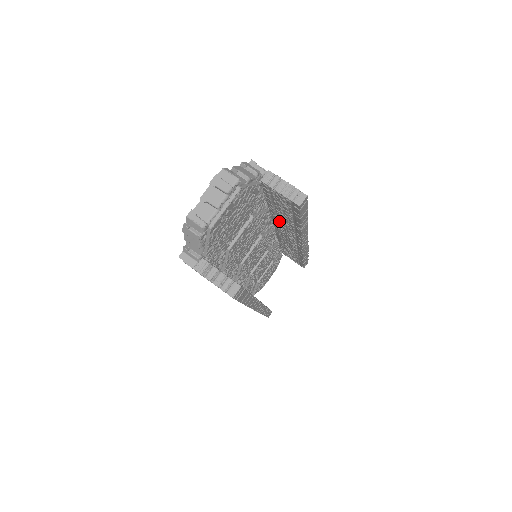
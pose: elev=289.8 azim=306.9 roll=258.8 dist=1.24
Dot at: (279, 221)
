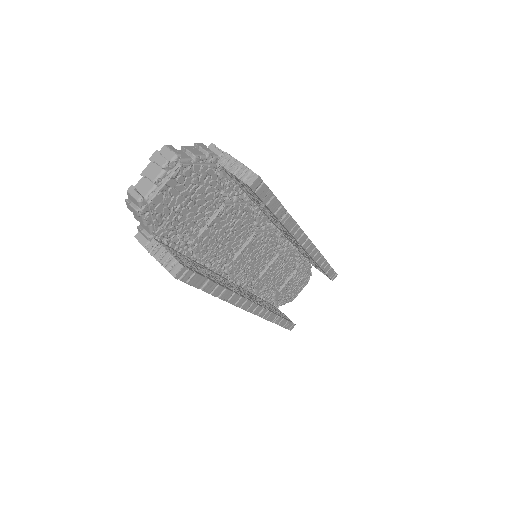
Dot at: (268, 216)
